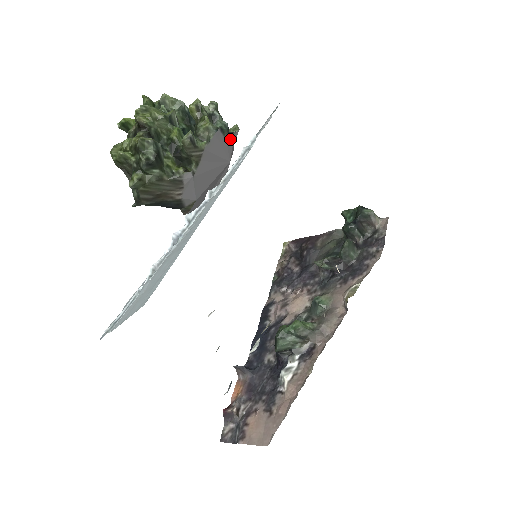
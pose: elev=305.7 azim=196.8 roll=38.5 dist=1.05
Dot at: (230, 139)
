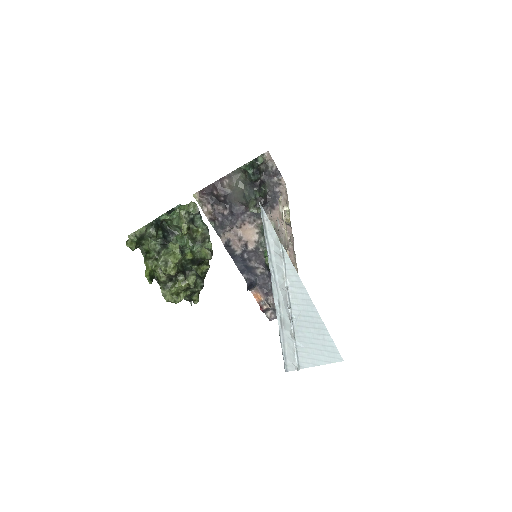
Dot at: occluded
